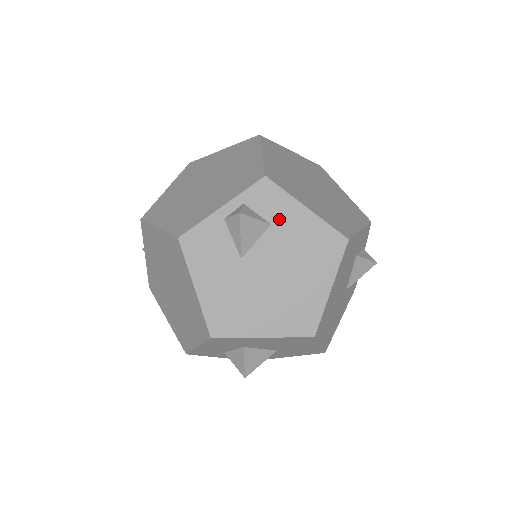
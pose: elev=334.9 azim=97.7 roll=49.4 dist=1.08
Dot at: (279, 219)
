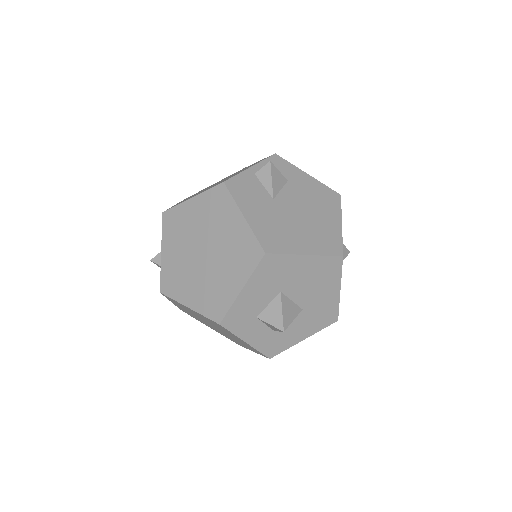
Dot at: (292, 178)
